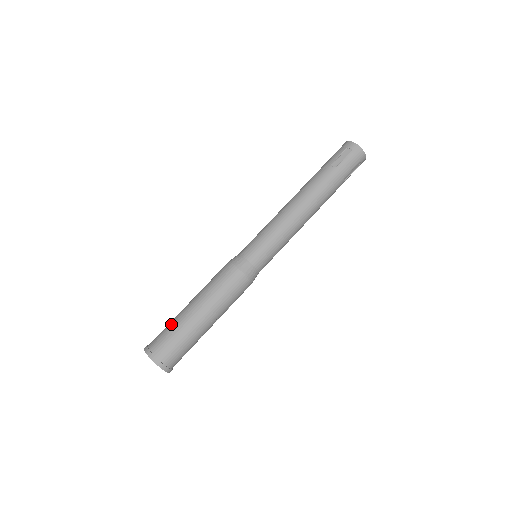
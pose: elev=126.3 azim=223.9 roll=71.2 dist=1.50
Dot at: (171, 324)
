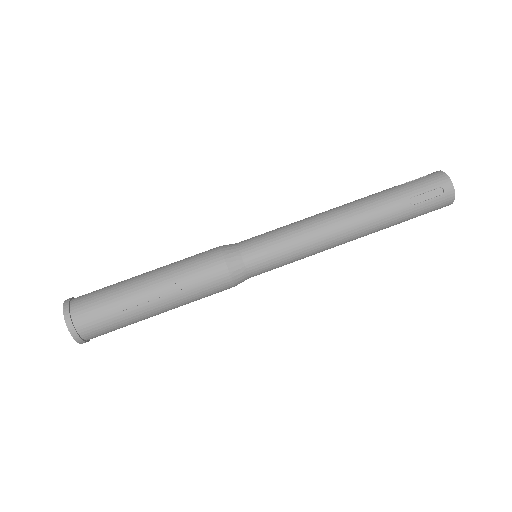
Dot at: occluded
